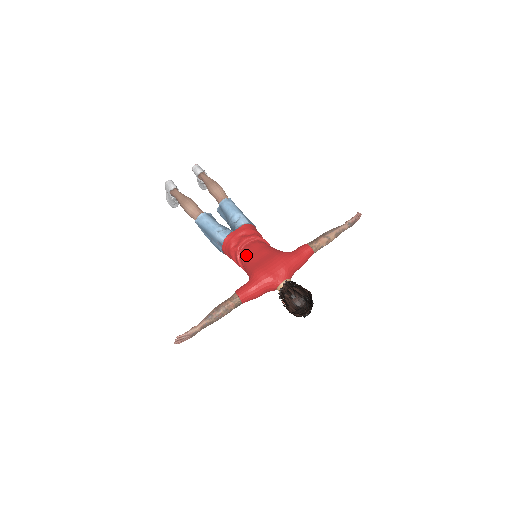
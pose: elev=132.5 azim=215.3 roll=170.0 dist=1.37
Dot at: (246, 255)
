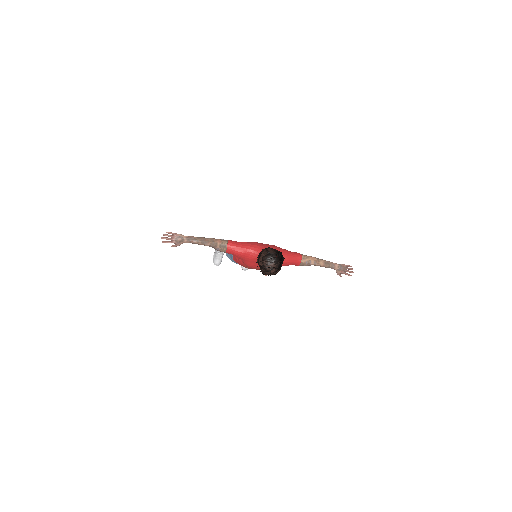
Dot at: occluded
